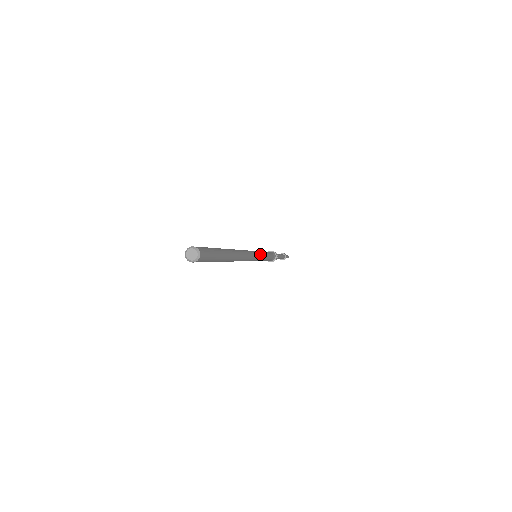
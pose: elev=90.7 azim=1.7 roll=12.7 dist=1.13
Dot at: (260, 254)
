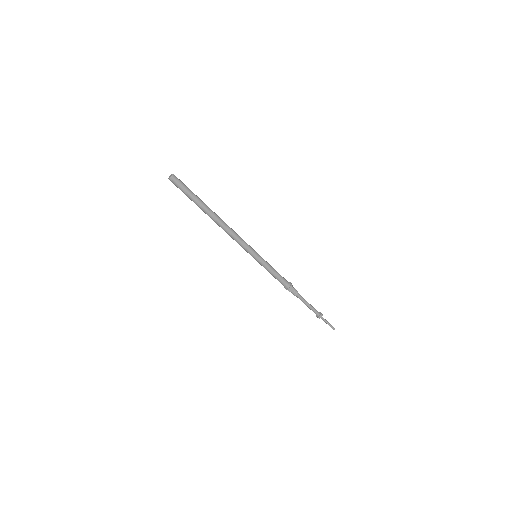
Dot at: (257, 256)
